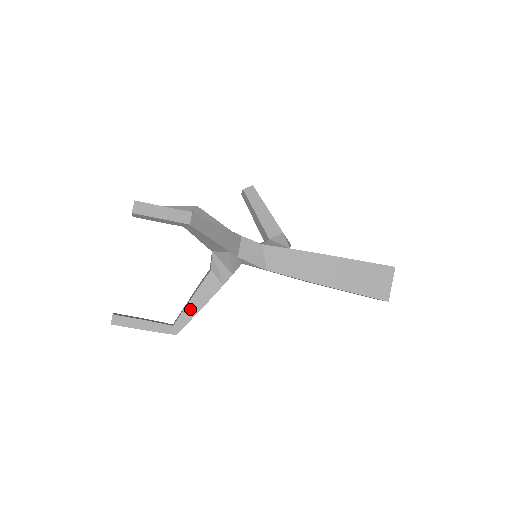
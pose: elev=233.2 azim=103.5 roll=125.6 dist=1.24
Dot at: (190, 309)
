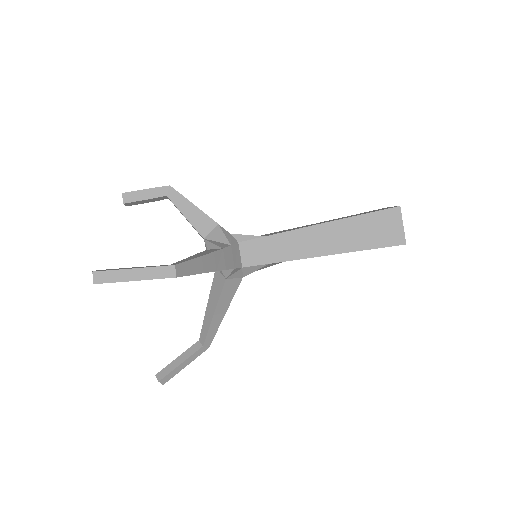
Dot at: (189, 258)
